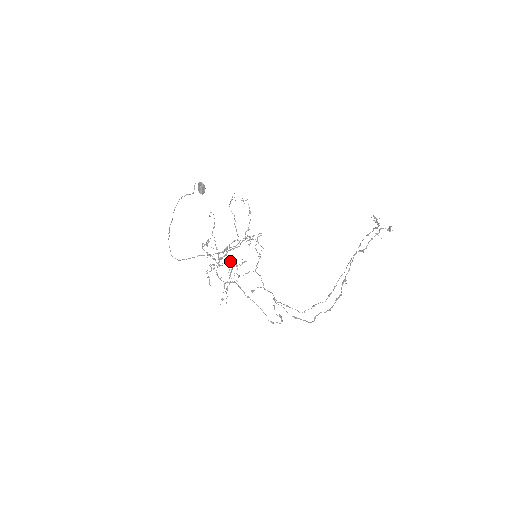
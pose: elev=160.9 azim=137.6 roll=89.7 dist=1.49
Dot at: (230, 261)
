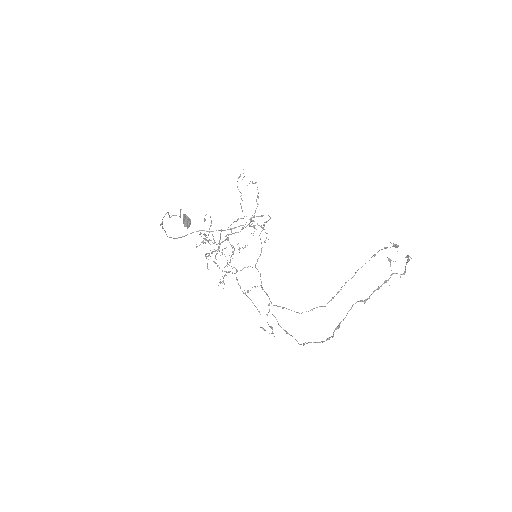
Dot at: (231, 245)
